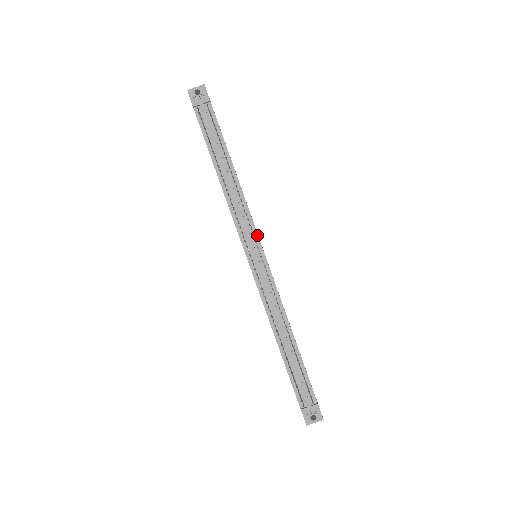
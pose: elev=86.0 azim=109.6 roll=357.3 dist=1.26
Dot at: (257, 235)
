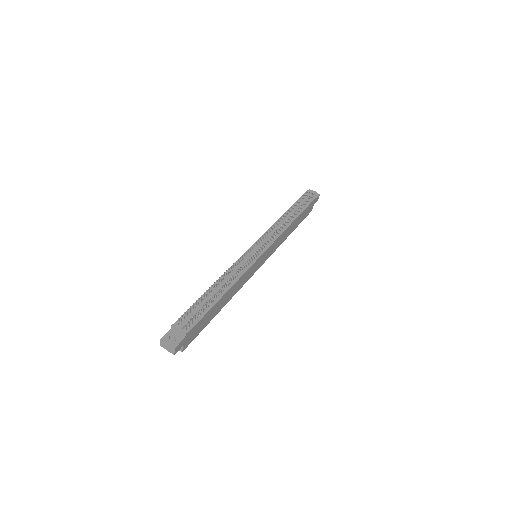
Dot at: (271, 245)
